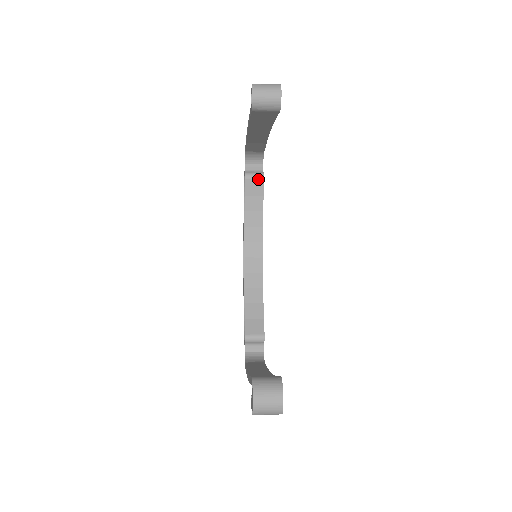
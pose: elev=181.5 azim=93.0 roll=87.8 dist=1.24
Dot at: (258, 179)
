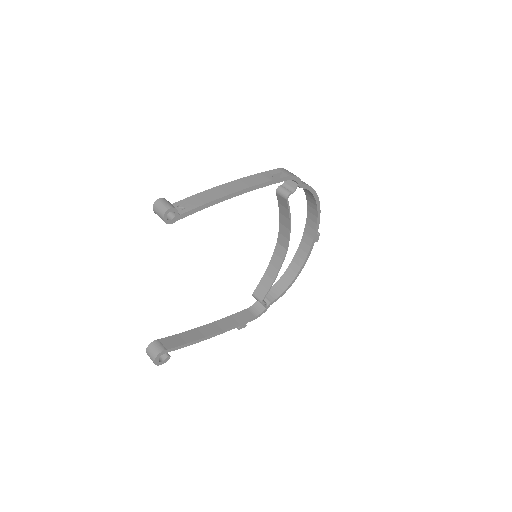
Dot at: (283, 198)
